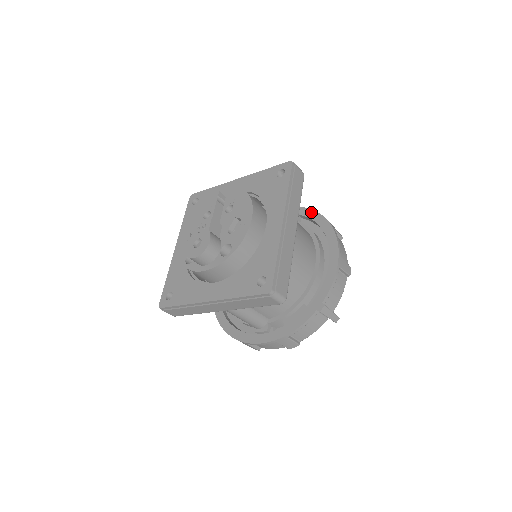
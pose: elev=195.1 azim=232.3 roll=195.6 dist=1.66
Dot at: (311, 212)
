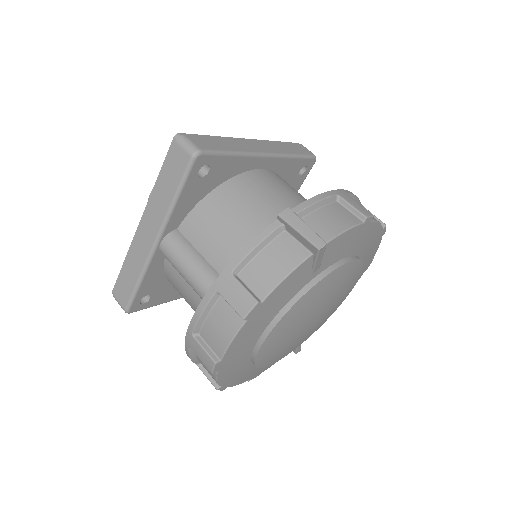
Dot at: occluded
